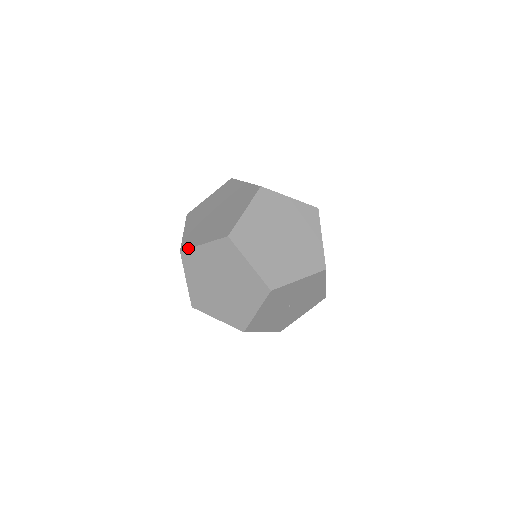
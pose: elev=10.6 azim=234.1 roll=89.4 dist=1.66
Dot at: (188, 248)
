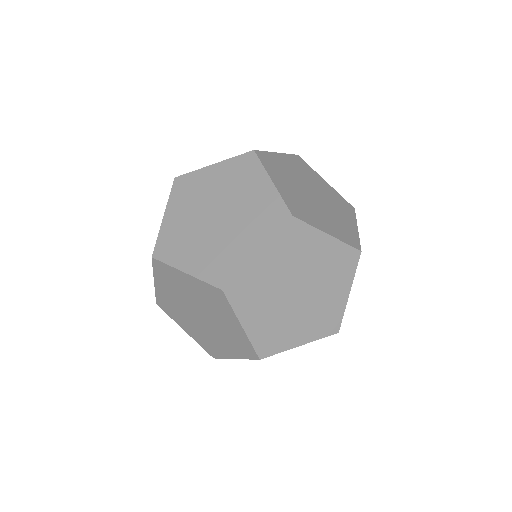
Dot at: (164, 262)
